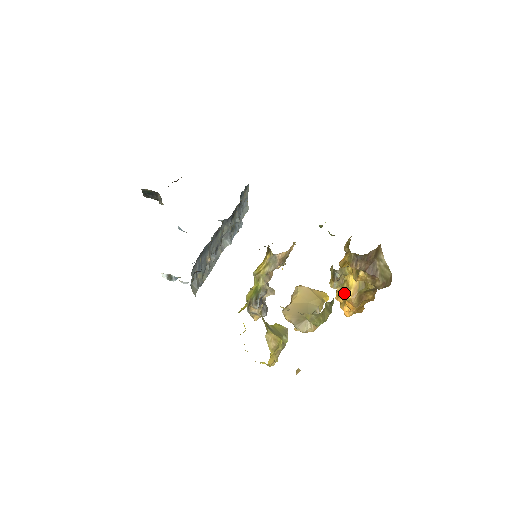
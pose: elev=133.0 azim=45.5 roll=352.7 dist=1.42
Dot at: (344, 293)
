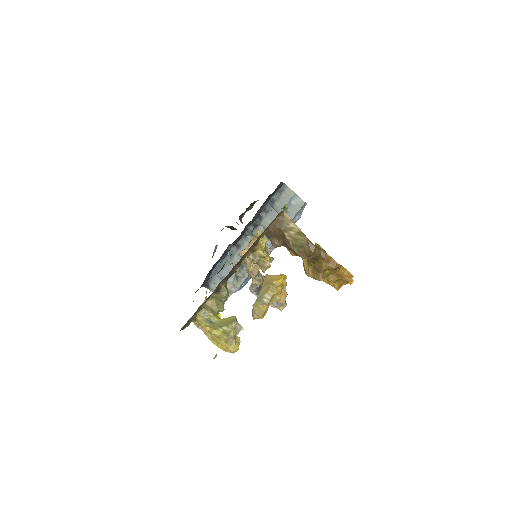
Dot at: (304, 269)
